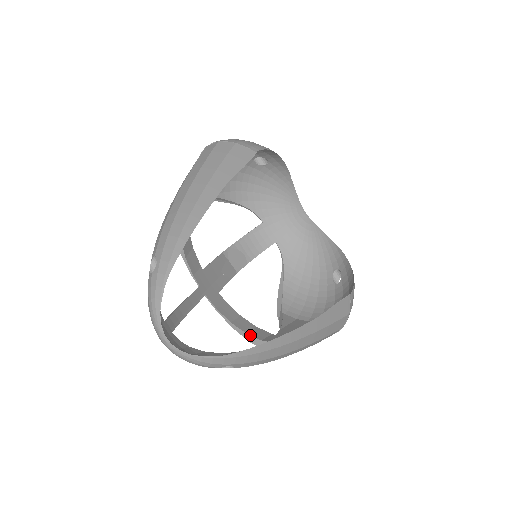
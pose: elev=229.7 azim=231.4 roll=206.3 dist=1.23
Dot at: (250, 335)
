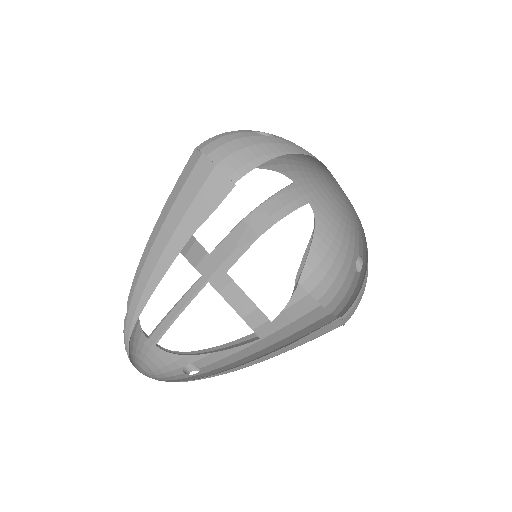
Dot at: occluded
